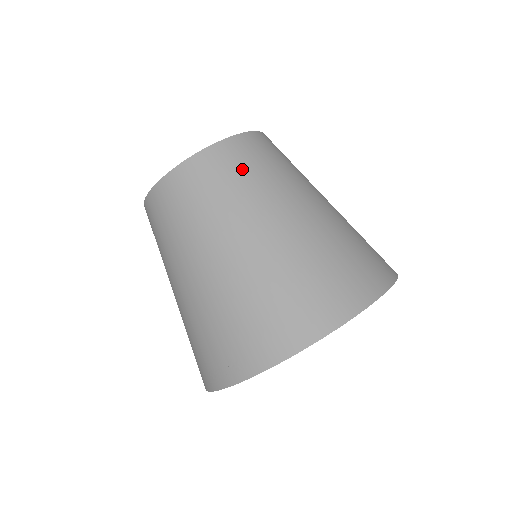
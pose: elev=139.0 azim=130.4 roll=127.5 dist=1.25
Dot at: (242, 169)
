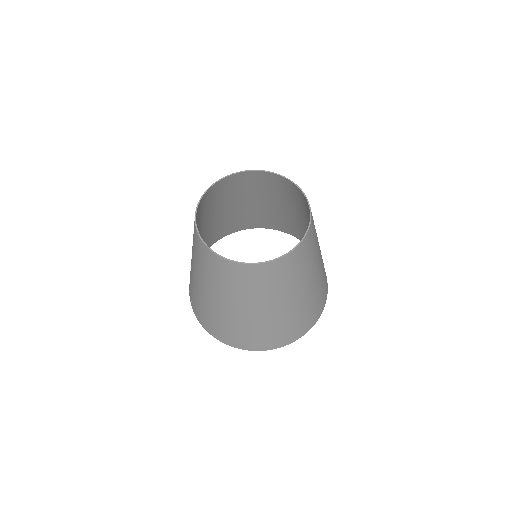
Dot at: (249, 283)
